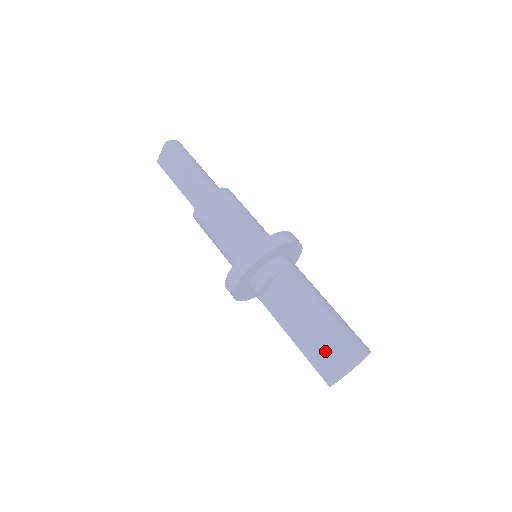
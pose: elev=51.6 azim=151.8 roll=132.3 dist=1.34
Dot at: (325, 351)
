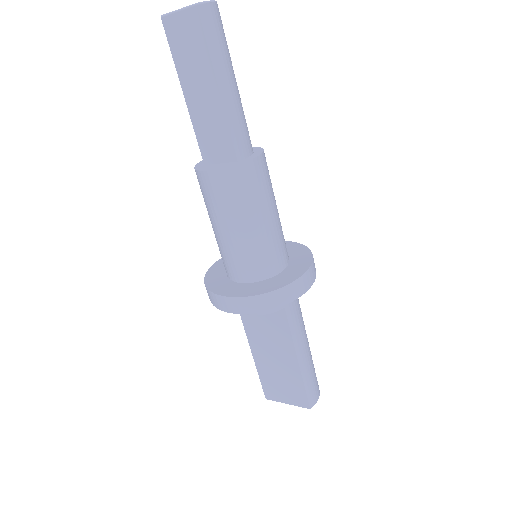
Dot at: (281, 383)
